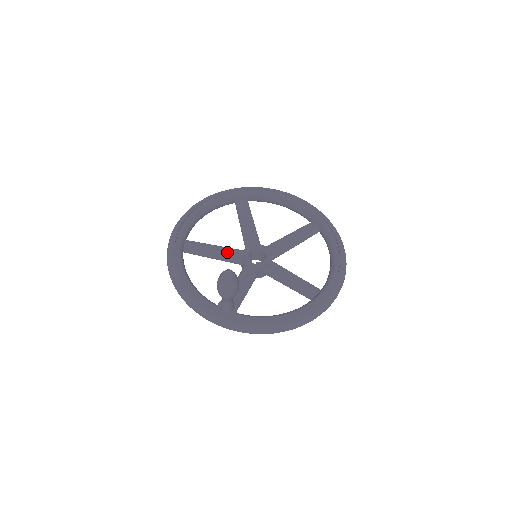
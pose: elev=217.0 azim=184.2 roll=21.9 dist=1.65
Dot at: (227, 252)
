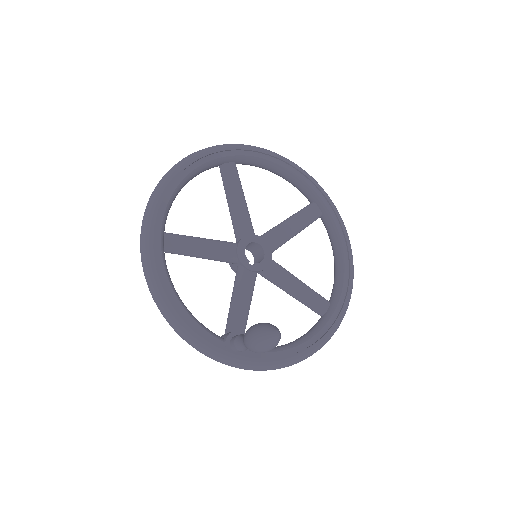
Dot at: (219, 249)
